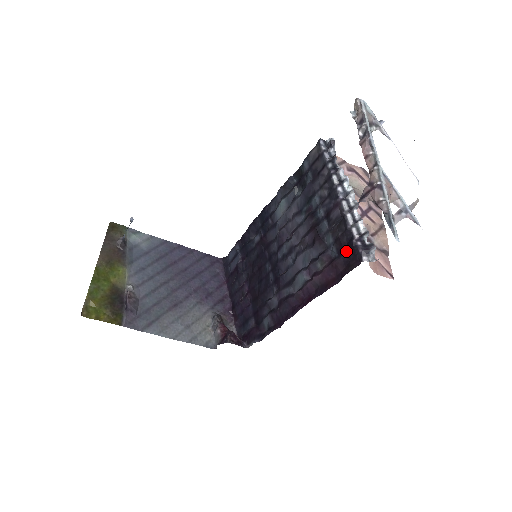
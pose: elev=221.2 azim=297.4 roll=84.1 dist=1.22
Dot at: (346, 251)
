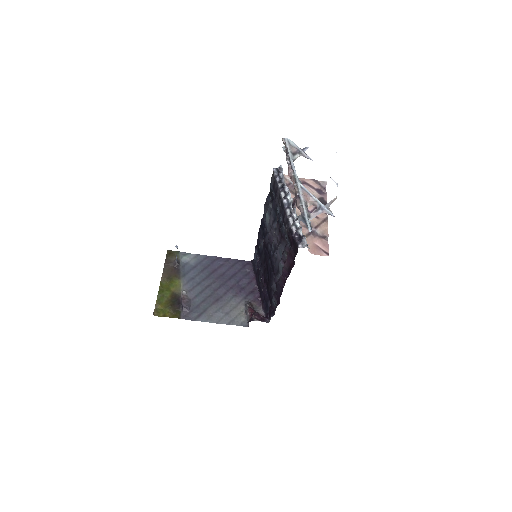
Dot at: (293, 243)
